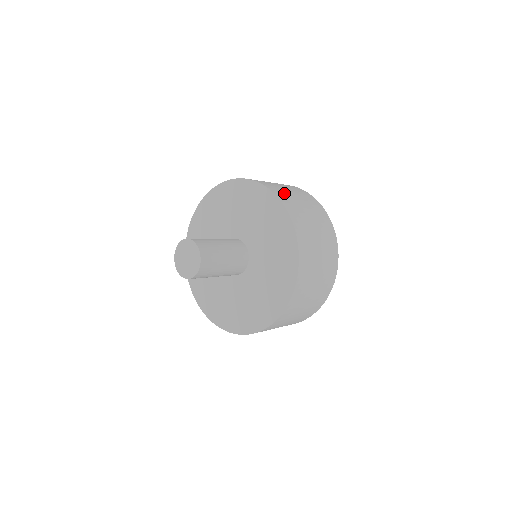
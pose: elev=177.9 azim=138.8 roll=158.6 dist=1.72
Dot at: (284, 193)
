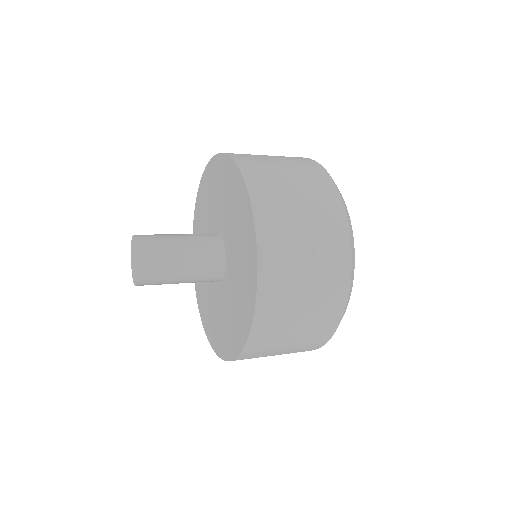
Dot at: (283, 276)
